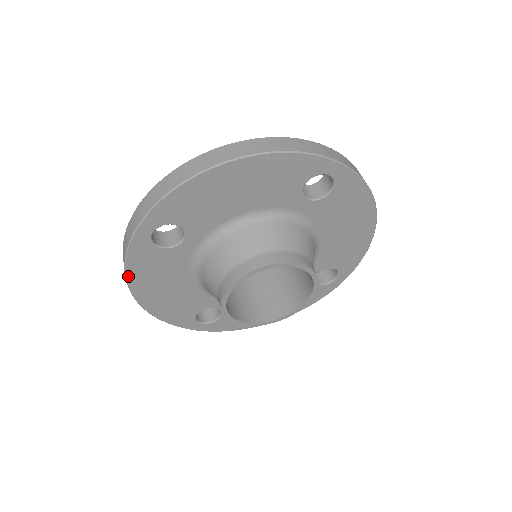
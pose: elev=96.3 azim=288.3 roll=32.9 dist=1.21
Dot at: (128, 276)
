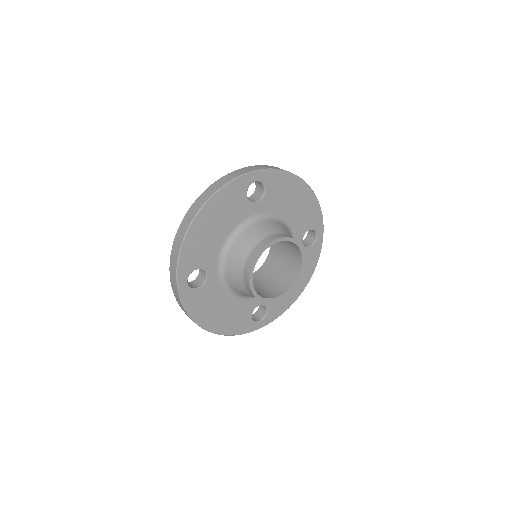
Dot at: (193, 319)
